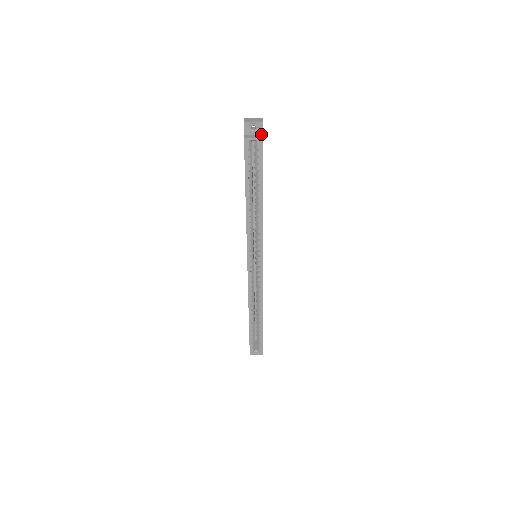
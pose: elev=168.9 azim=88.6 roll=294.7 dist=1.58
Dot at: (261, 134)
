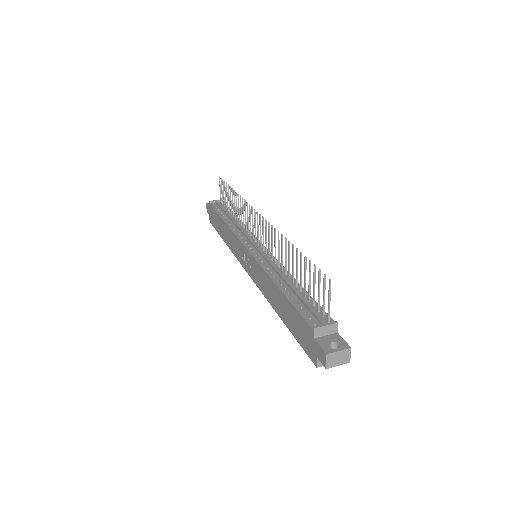
Dot at: occluded
